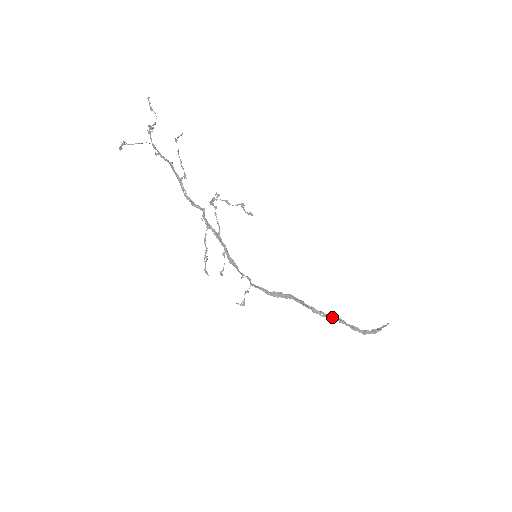
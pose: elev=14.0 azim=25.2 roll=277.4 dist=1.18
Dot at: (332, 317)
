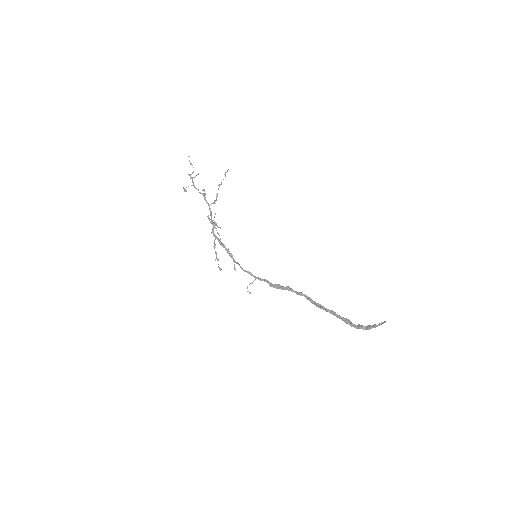
Dot at: (325, 309)
